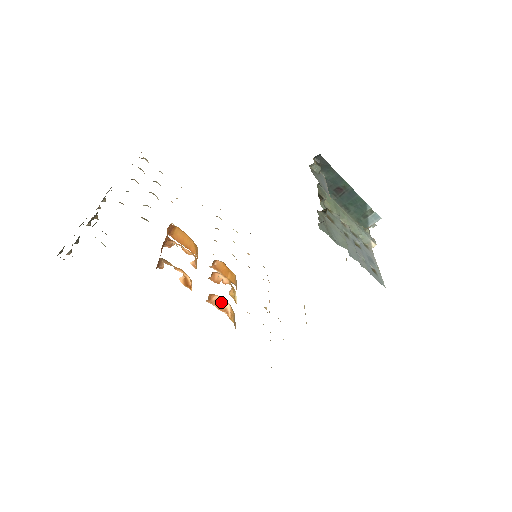
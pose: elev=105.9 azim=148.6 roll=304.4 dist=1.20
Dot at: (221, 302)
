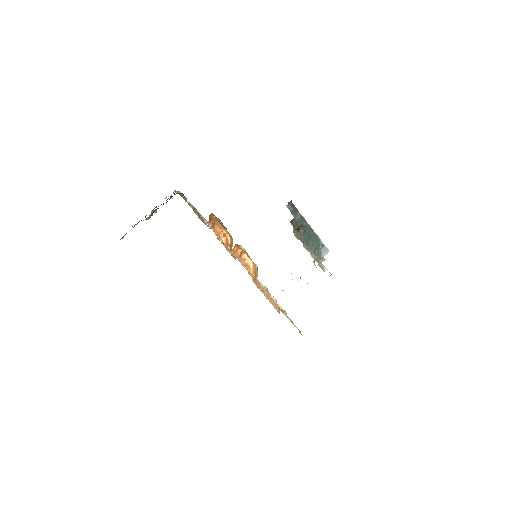
Dot at: (247, 260)
